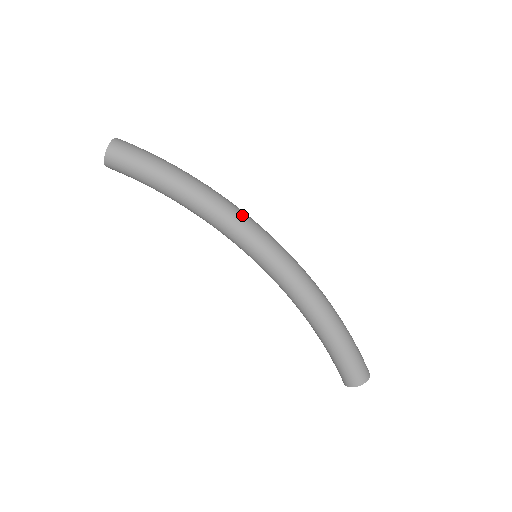
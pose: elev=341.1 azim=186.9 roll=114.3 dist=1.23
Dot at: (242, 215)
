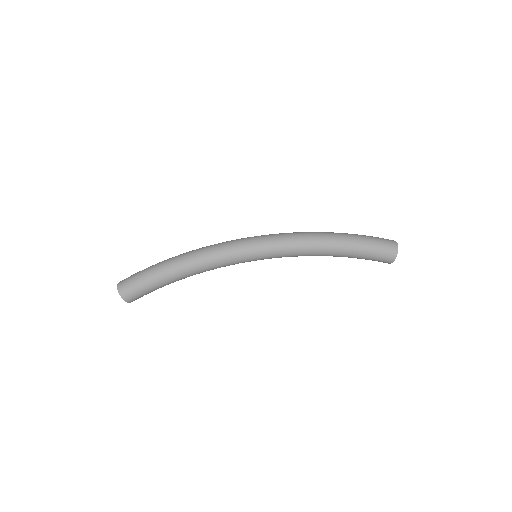
Dot at: (222, 247)
